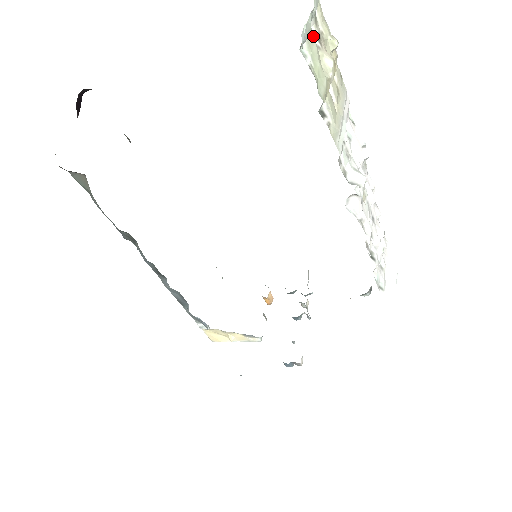
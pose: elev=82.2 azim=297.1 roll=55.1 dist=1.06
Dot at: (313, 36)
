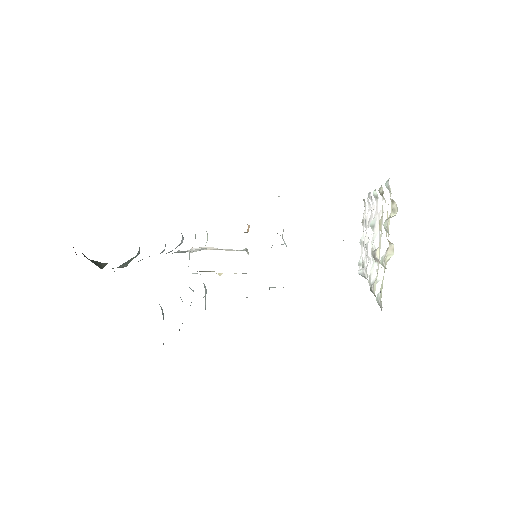
Dot at: occluded
